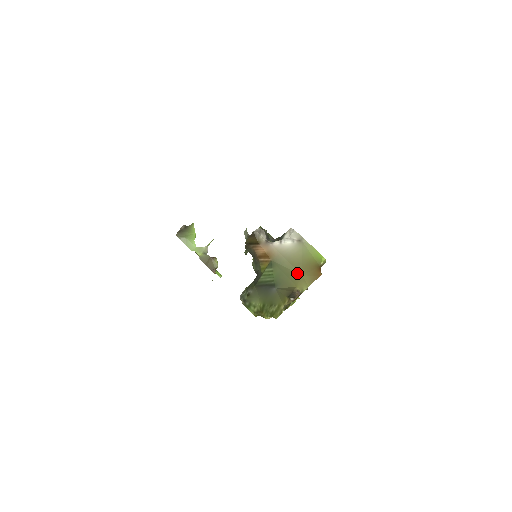
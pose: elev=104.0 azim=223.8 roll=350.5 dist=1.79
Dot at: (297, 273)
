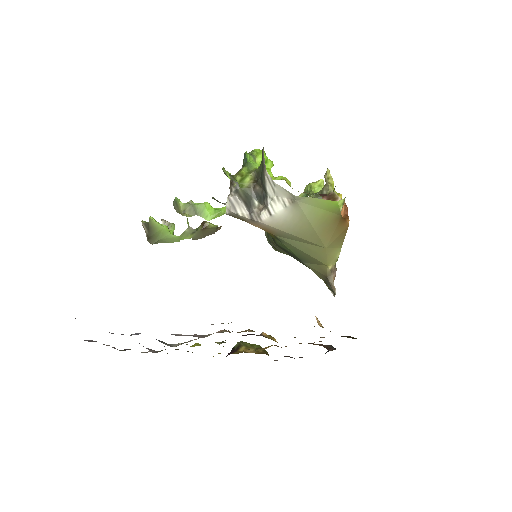
Dot at: (318, 247)
